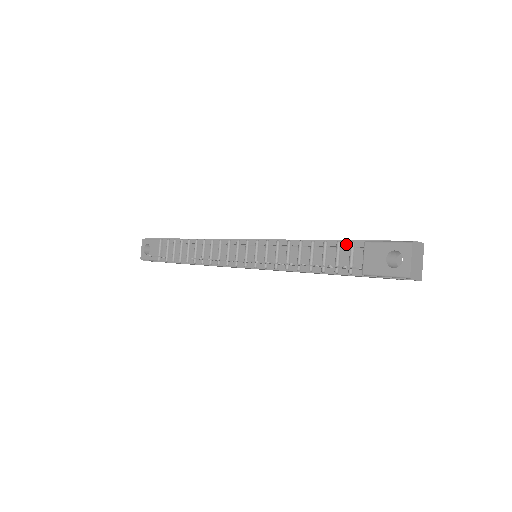
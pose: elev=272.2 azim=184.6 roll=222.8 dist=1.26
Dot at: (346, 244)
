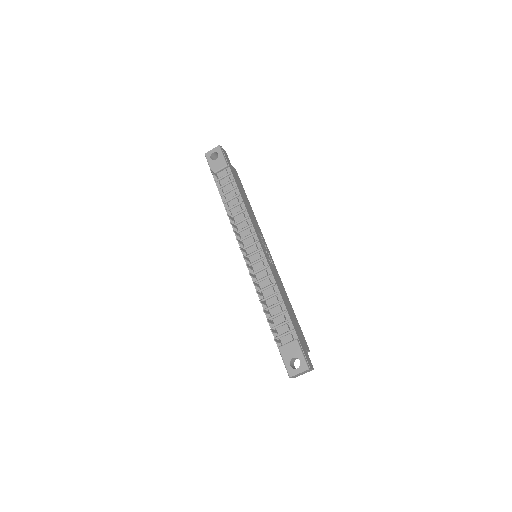
Dot at: (291, 326)
